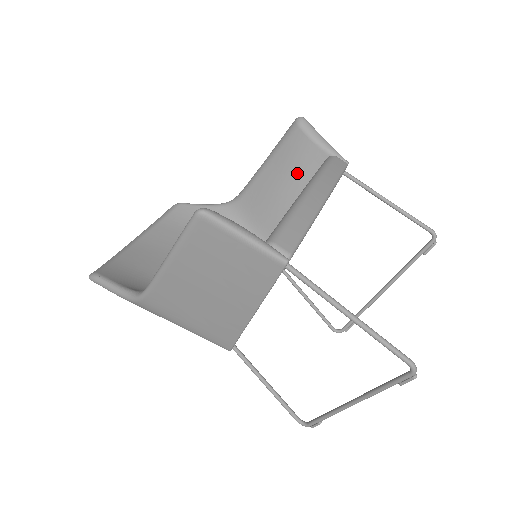
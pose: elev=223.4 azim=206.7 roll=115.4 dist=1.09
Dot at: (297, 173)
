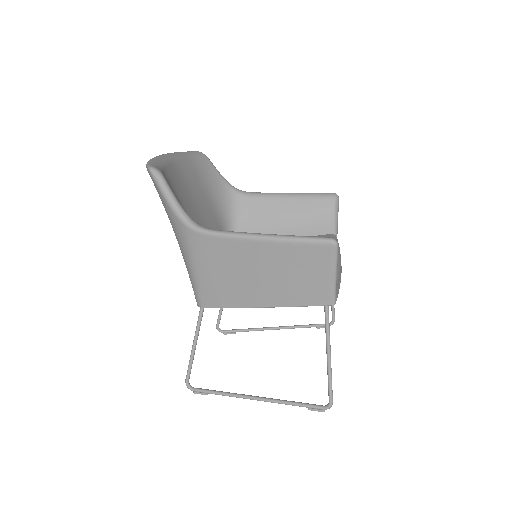
Dot at: (306, 223)
